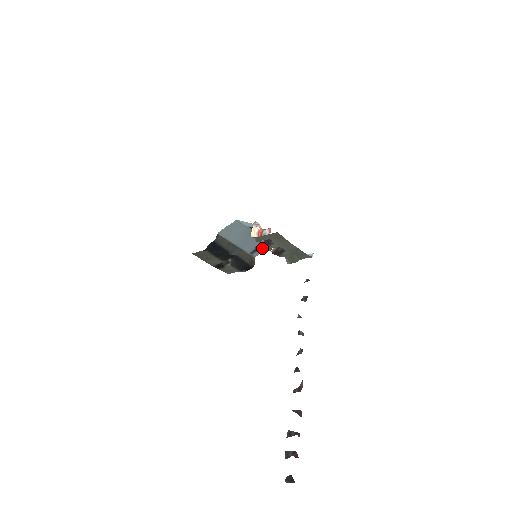
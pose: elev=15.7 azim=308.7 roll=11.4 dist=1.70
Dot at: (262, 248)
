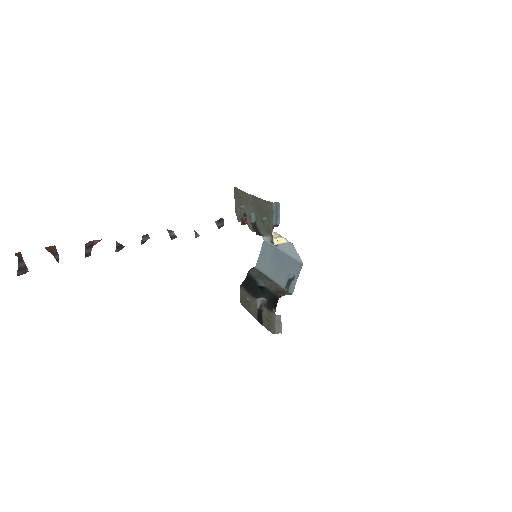
Dot at: (296, 275)
